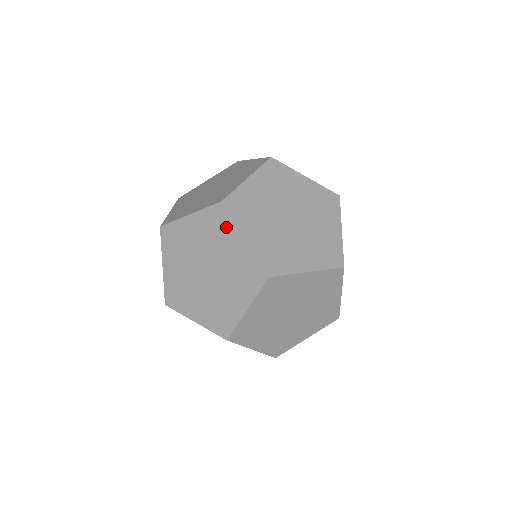
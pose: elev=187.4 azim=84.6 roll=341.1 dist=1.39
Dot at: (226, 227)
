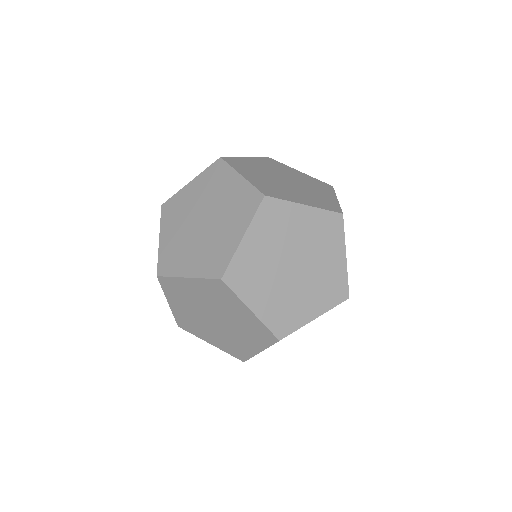
Dot at: (224, 174)
